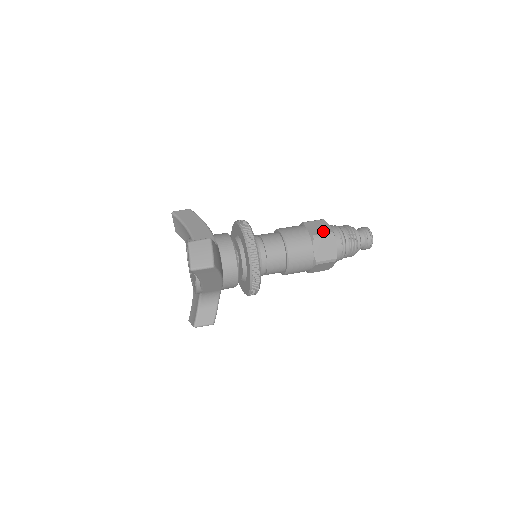
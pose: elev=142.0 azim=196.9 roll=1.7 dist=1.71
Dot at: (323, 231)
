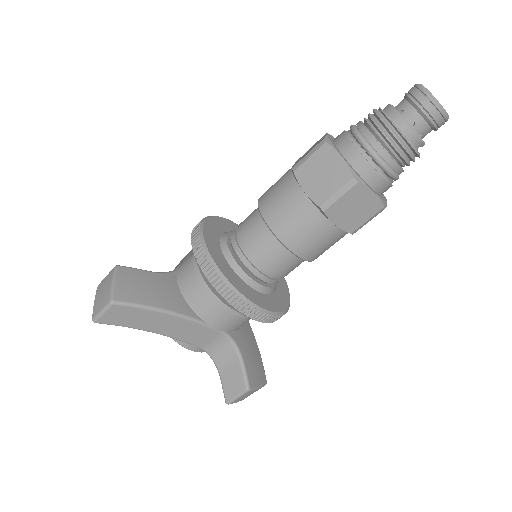
Dot at: (310, 150)
